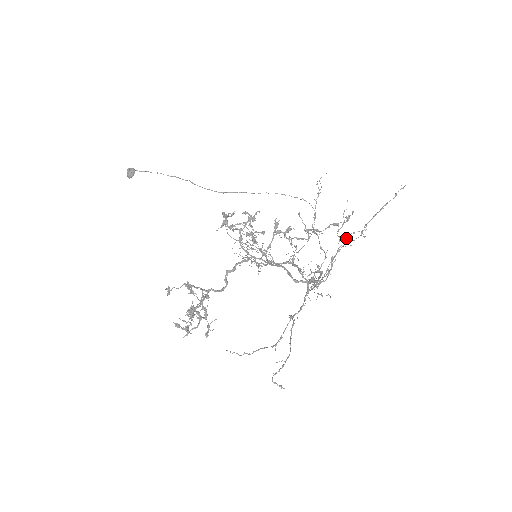
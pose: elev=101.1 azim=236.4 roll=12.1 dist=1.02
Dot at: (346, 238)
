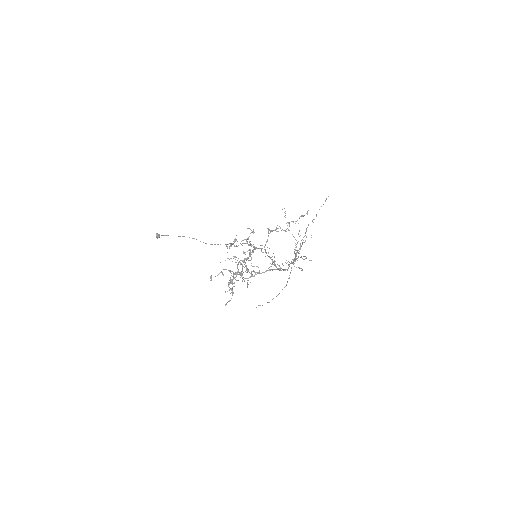
Dot at: (302, 239)
